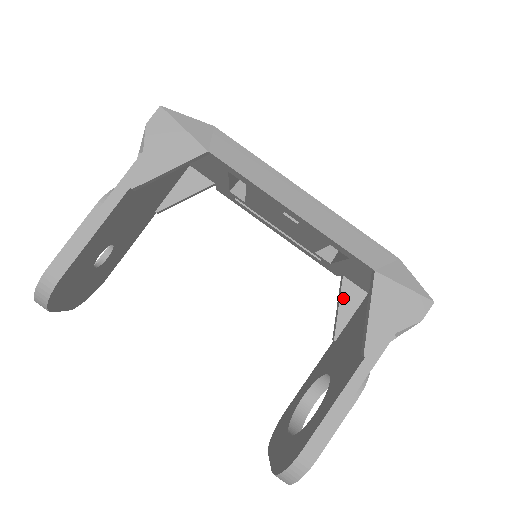
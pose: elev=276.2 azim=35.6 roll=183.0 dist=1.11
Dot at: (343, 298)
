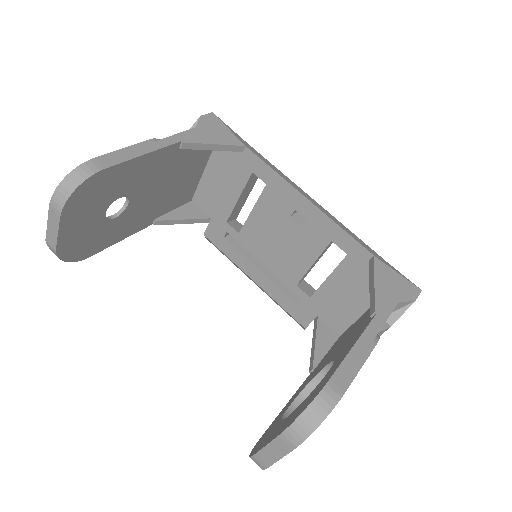
Dot at: (319, 334)
